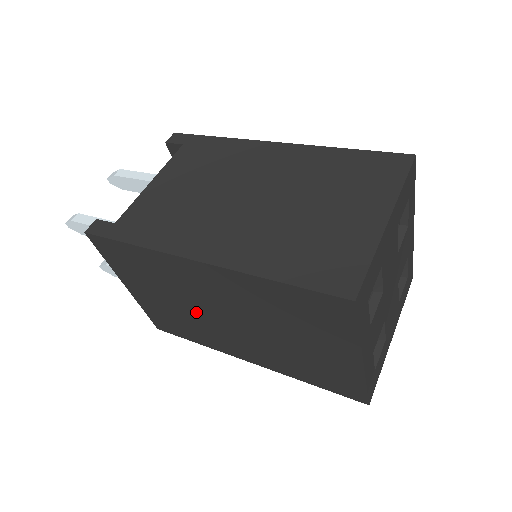
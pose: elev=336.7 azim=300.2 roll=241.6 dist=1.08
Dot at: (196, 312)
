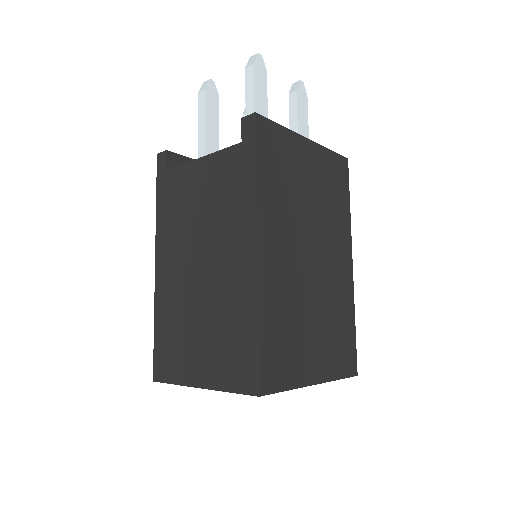
Dot at: occluded
